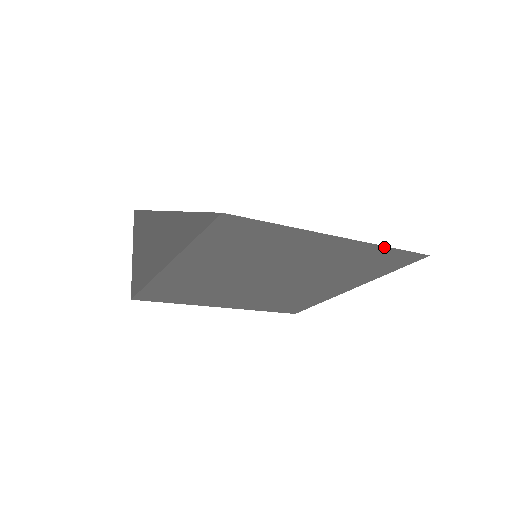
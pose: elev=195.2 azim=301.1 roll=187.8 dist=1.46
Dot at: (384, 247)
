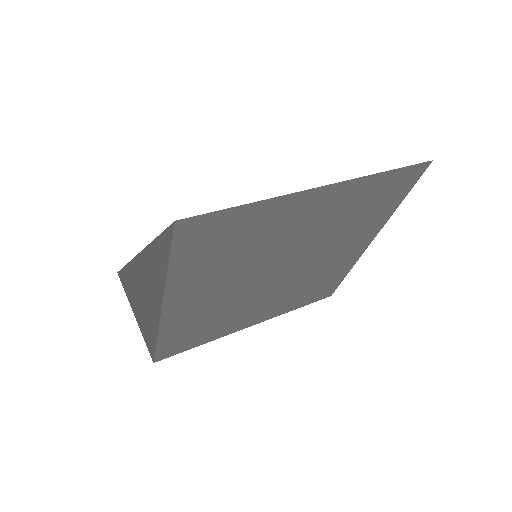
Dot at: (377, 175)
